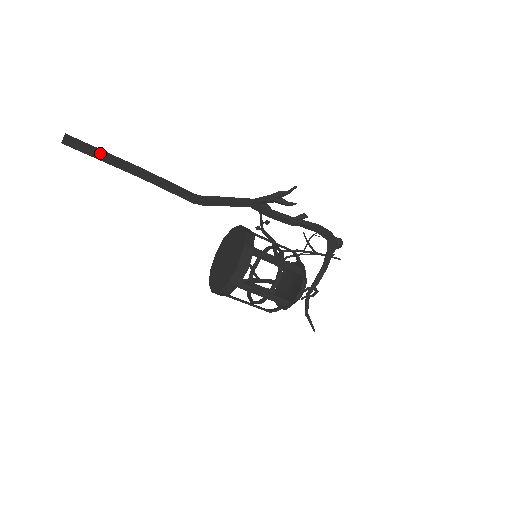
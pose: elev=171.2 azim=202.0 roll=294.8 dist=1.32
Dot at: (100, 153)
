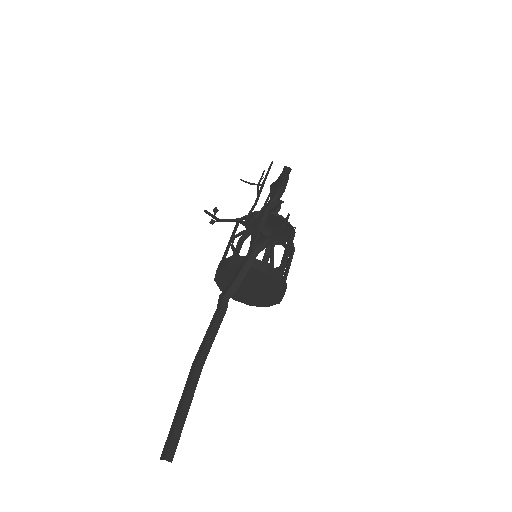
Dot at: (185, 417)
